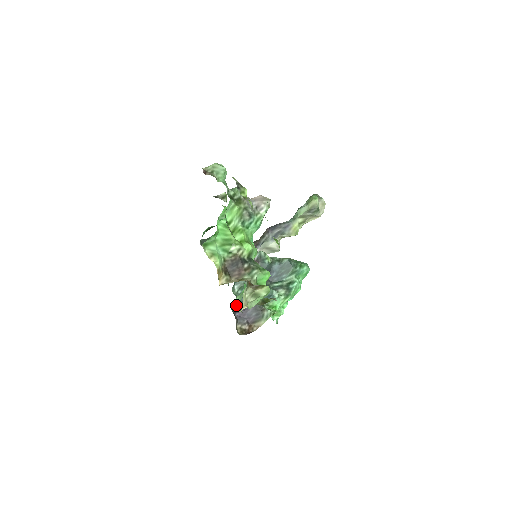
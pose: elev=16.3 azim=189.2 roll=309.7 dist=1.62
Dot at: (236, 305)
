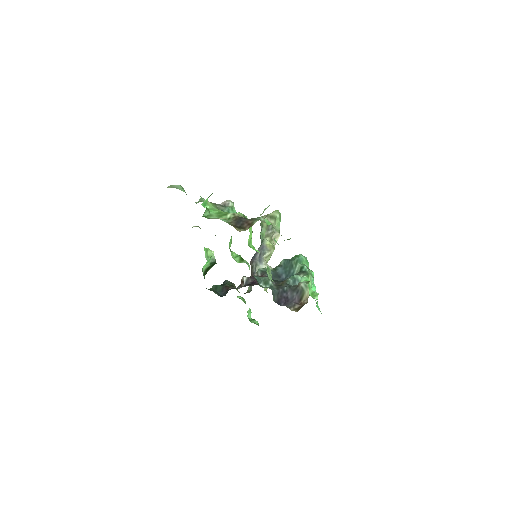
Dot at: occluded
